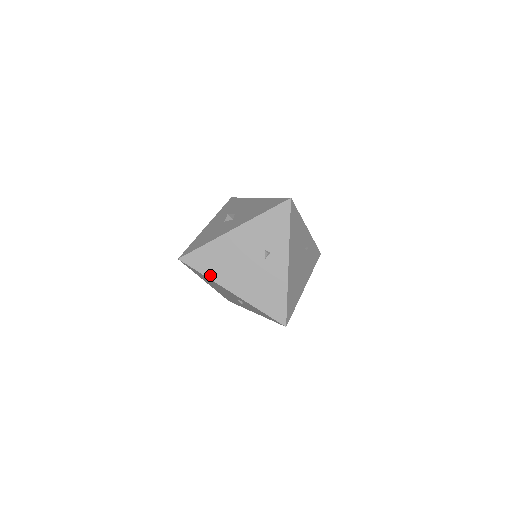
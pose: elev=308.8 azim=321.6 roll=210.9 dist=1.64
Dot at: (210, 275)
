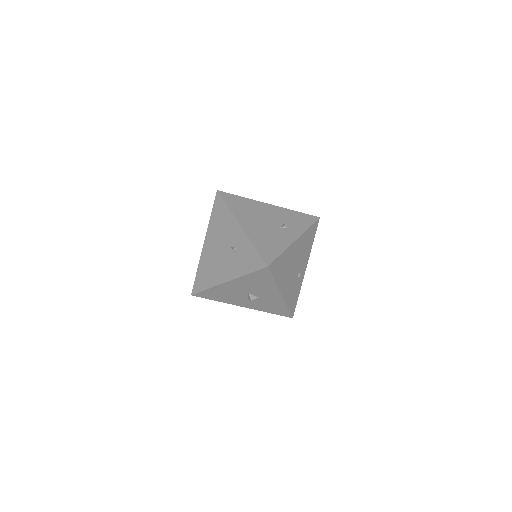
Dot at: (233, 209)
